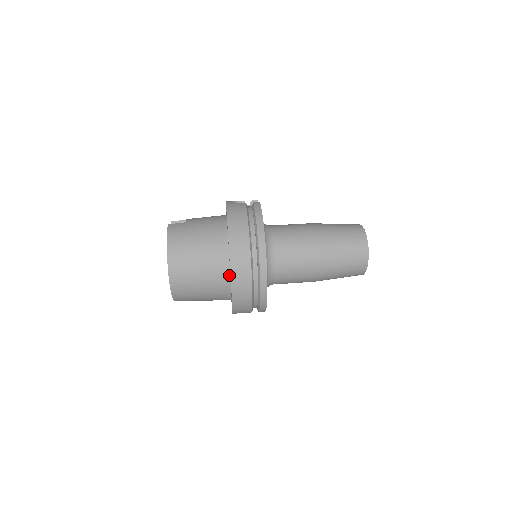
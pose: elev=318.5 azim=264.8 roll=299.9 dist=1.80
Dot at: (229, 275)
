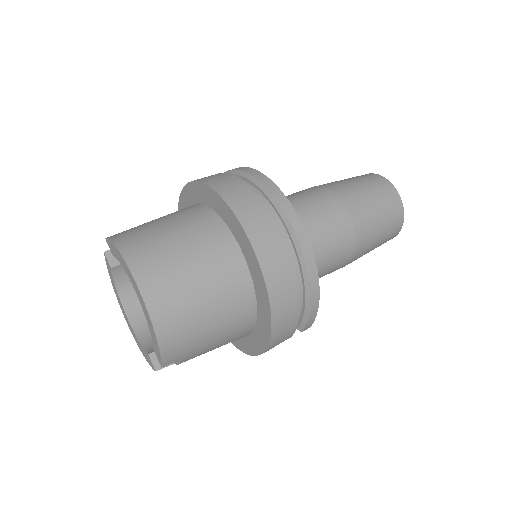
Dot at: (244, 262)
